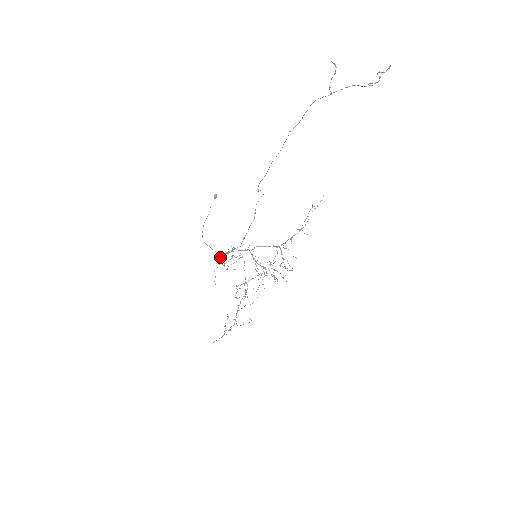
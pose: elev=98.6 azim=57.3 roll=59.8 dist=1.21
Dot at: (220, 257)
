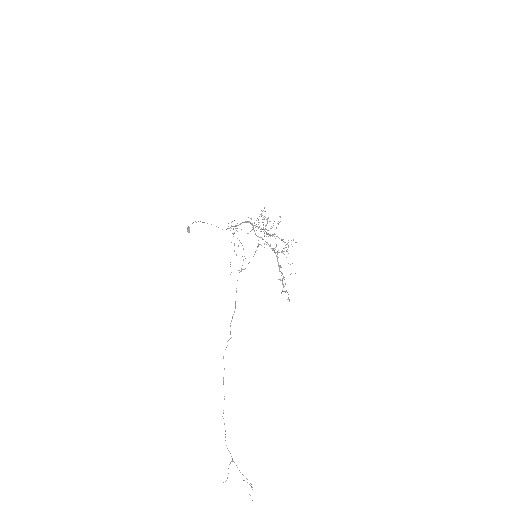
Dot at: (228, 228)
